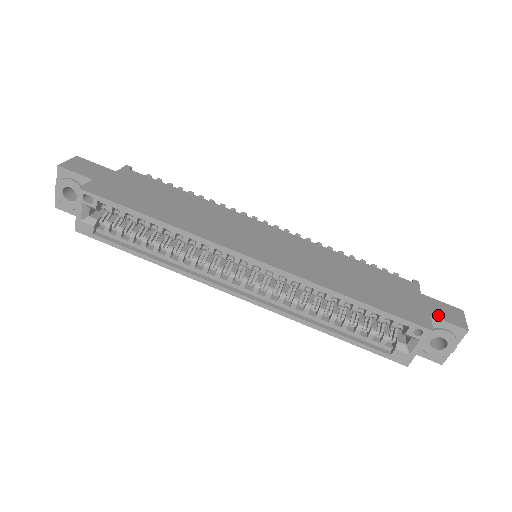
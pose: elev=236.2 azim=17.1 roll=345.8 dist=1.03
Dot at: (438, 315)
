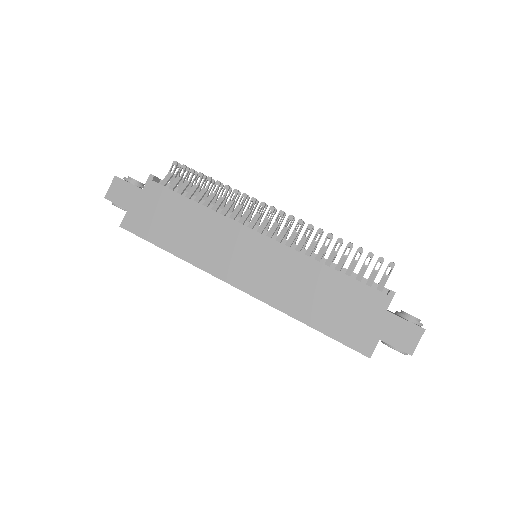
Dot at: (388, 339)
